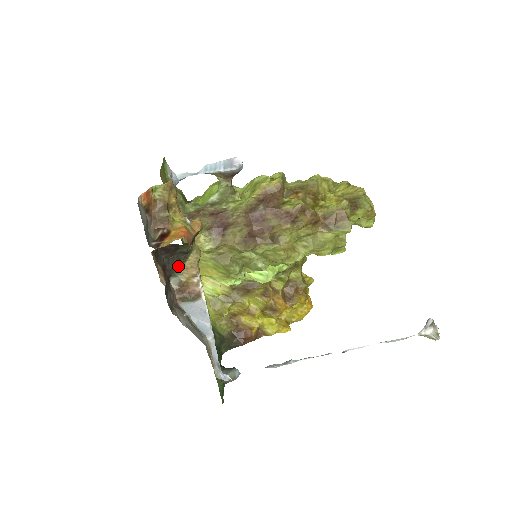
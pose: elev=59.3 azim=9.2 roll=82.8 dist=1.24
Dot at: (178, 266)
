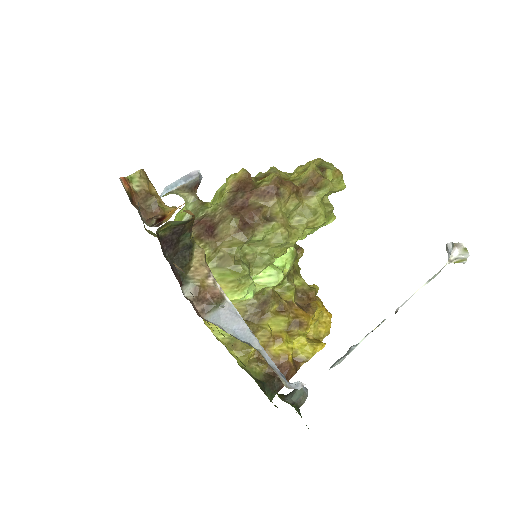
Dot at: (186, 268)
